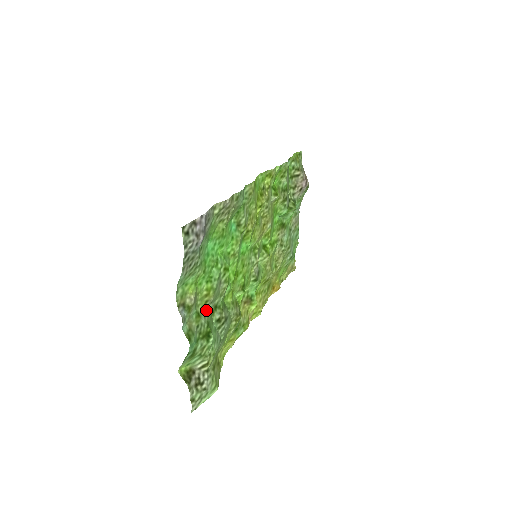
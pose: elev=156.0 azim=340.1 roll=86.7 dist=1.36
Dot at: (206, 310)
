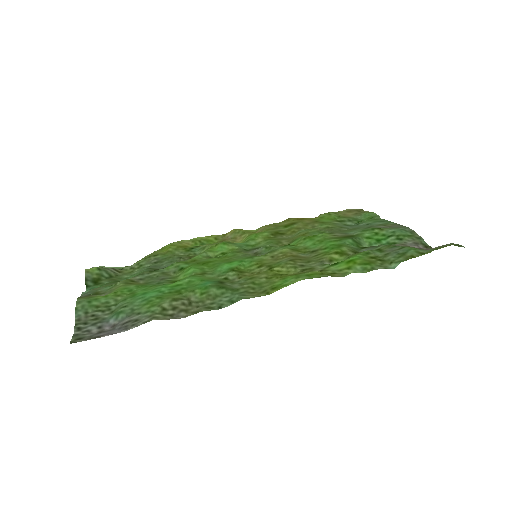
Dot at: (133, 277)
